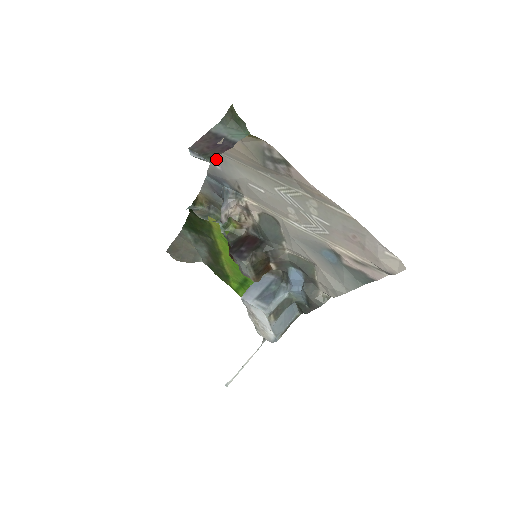
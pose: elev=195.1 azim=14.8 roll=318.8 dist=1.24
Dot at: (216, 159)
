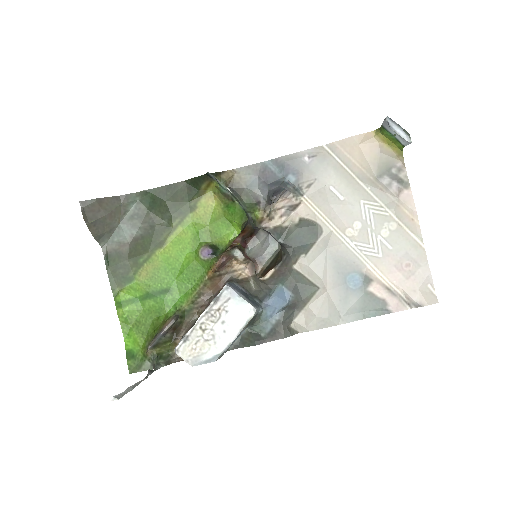
Dot at: (313, 152)
